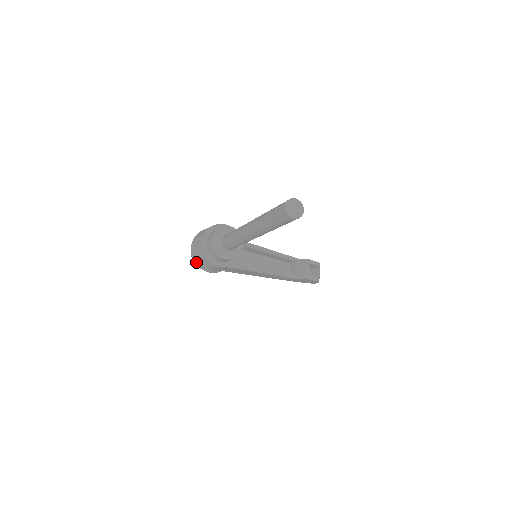
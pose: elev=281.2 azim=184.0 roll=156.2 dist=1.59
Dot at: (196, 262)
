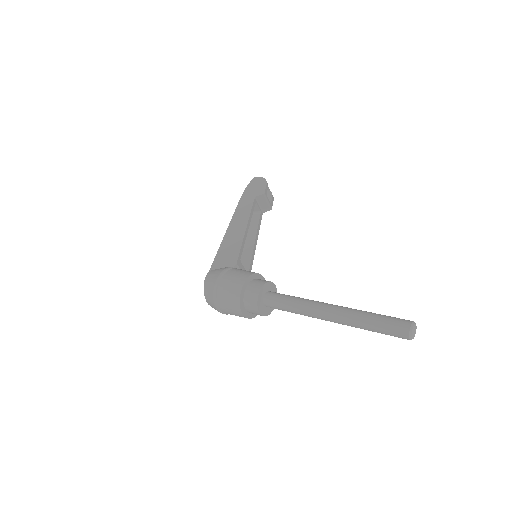
Dot at: occluded
